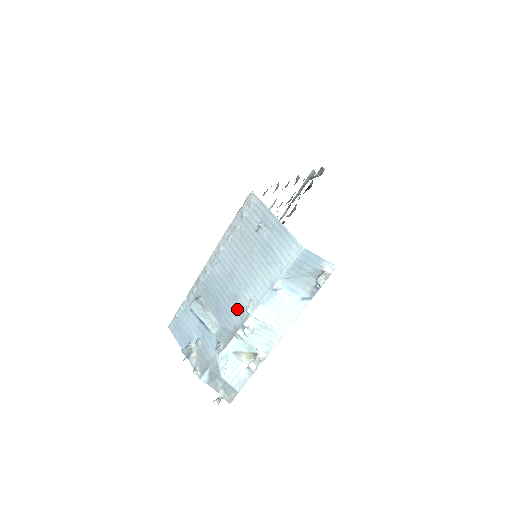
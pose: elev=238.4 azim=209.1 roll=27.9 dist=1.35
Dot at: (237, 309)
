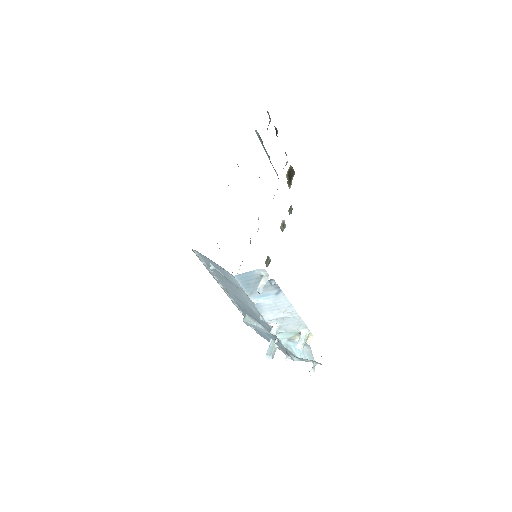
Dot at: (259, 318)
